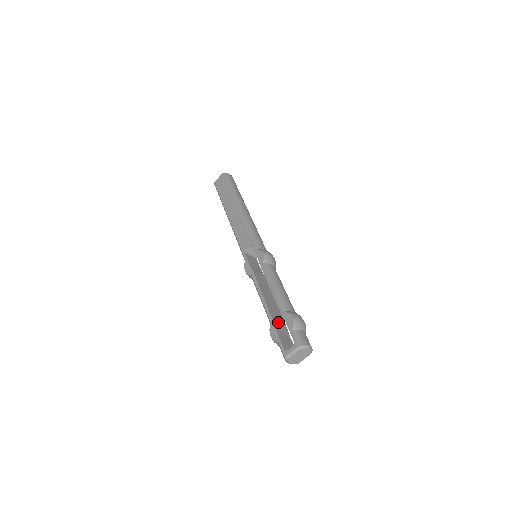
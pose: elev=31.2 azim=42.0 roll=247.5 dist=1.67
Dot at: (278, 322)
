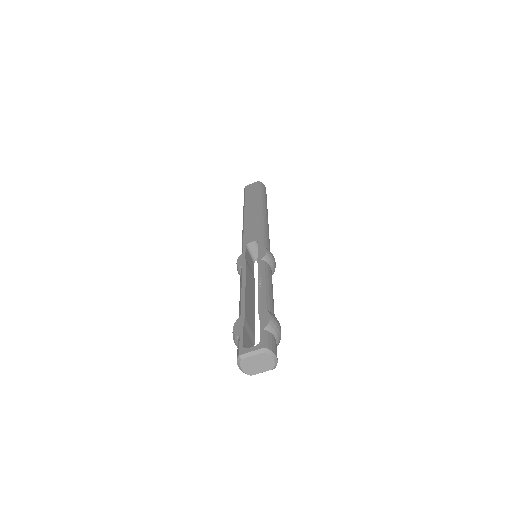
Dot at: (249, 321)
